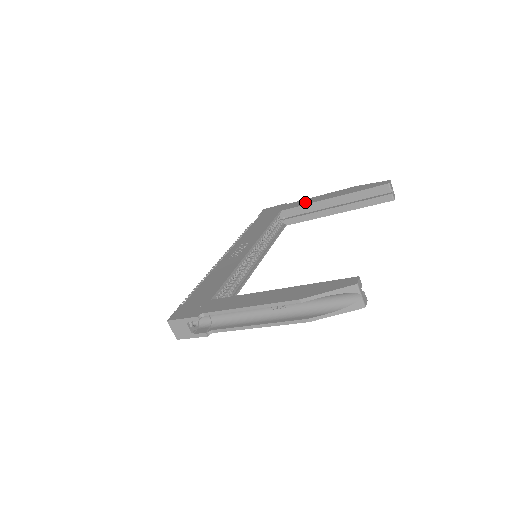
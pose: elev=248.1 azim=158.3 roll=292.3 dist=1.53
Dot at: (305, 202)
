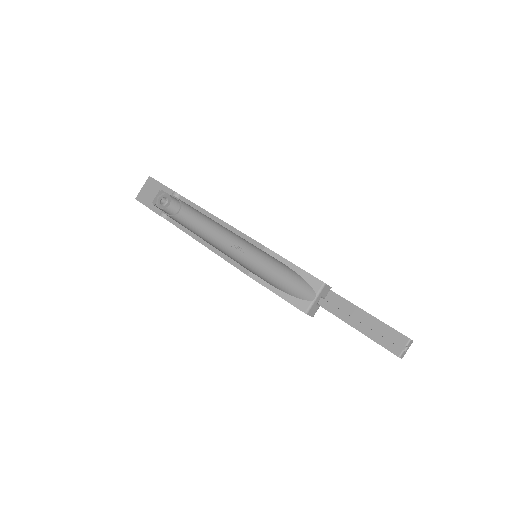
Dot at: occluded
